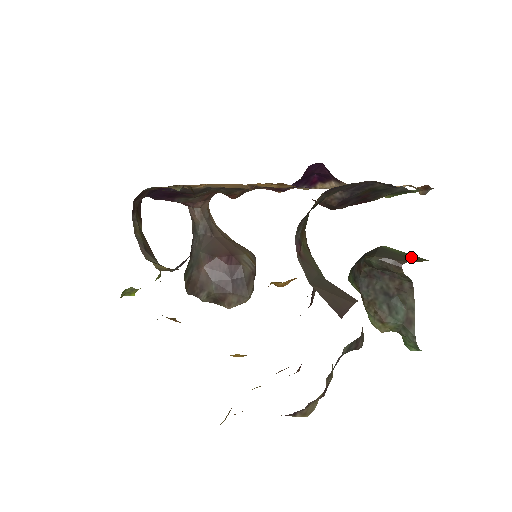
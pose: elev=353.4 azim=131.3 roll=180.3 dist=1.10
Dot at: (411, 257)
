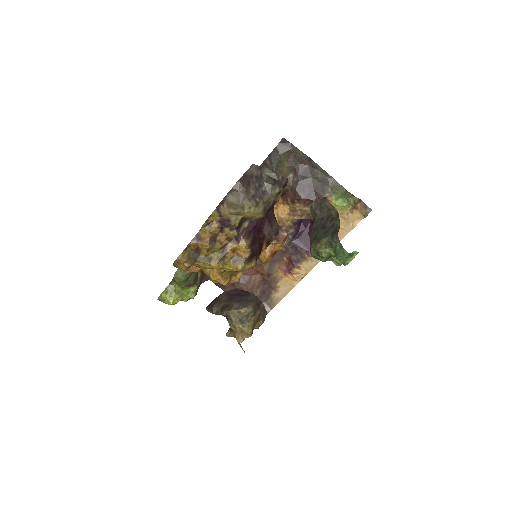
Dot at: occluded
